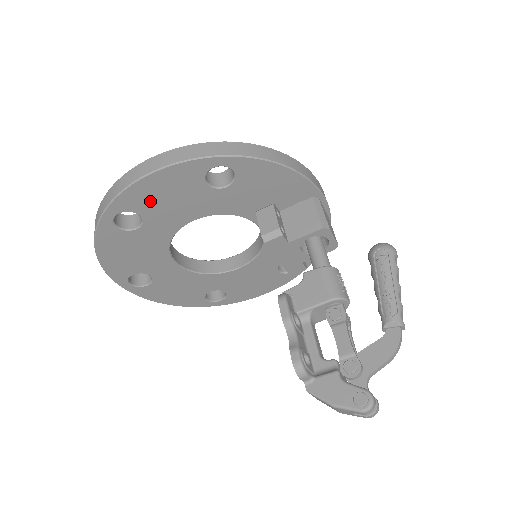
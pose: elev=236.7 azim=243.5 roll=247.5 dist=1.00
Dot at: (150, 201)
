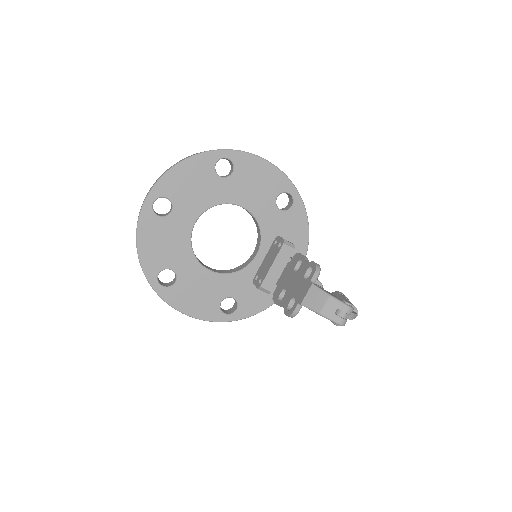
Dot at: (248, 172)
